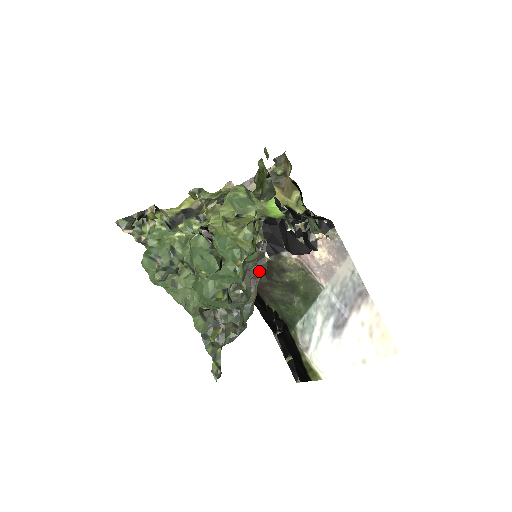
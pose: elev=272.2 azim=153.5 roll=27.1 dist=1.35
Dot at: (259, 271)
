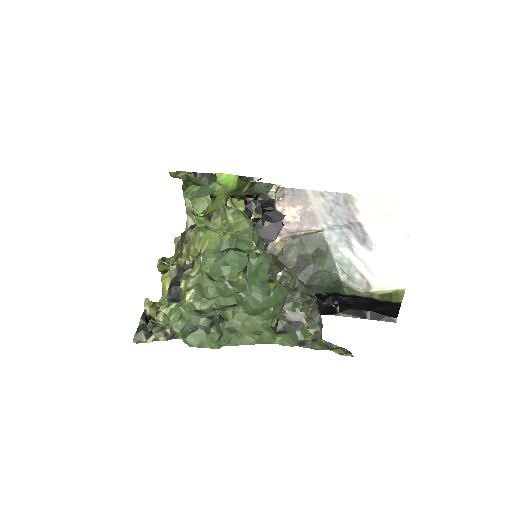
Dot at: (272, 253)
